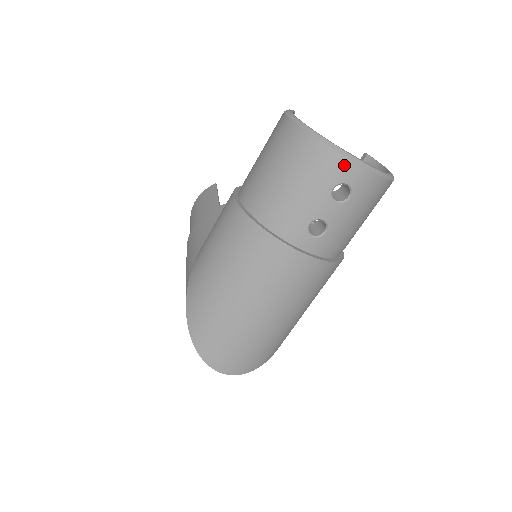
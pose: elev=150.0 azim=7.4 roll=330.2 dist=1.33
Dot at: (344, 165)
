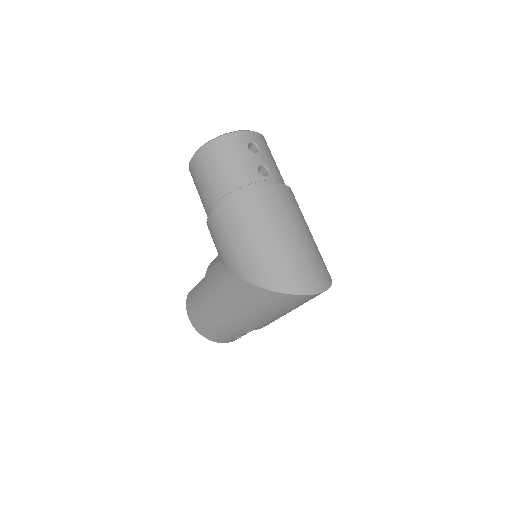
Dot at: (240, 135)
